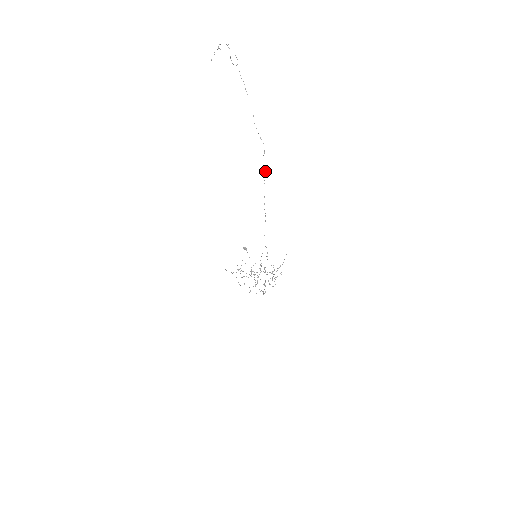
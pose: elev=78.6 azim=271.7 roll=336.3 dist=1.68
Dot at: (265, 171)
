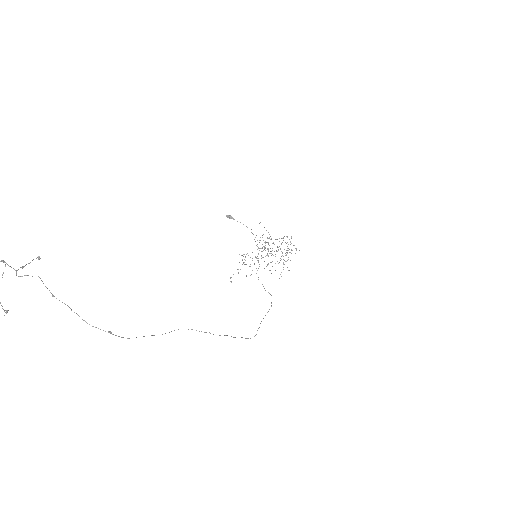
Dot at: occluded
